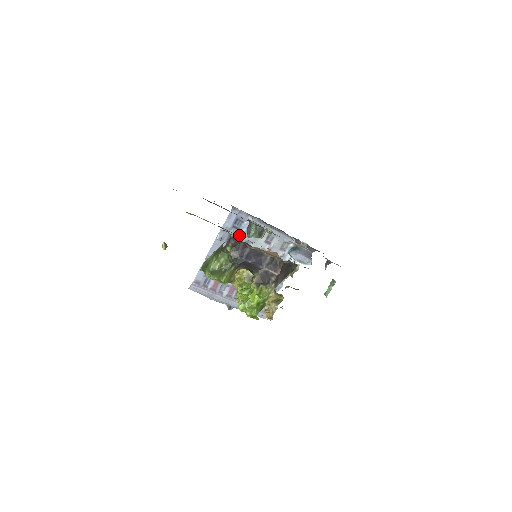
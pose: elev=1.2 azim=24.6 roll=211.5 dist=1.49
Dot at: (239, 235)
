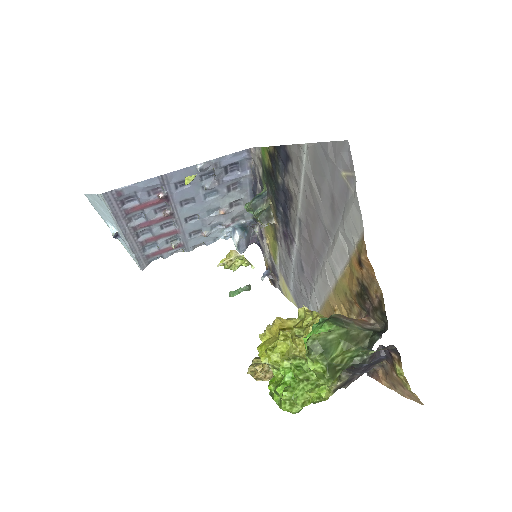
Dot at: (220, 179)
